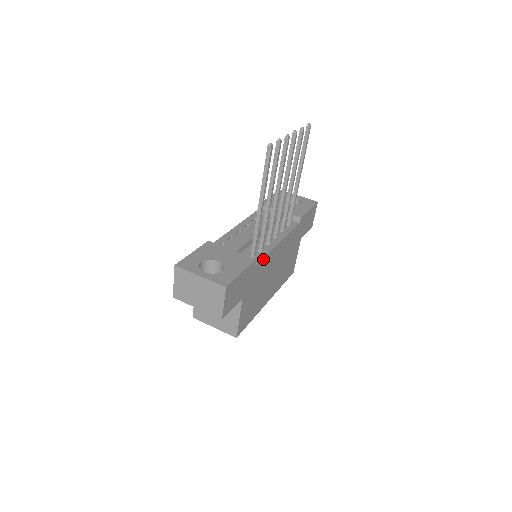
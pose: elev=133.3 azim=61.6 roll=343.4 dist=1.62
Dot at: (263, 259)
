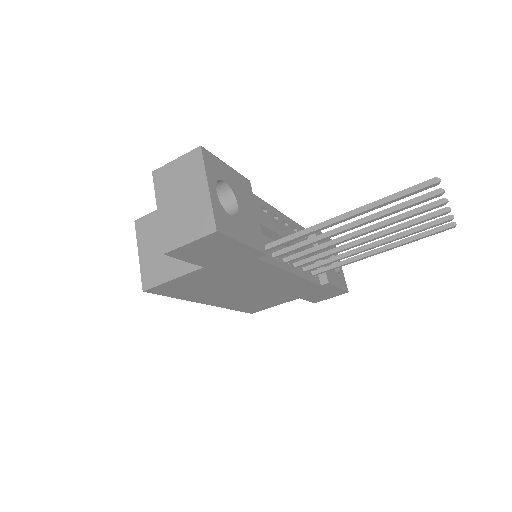
Dot at: (267, 264)
